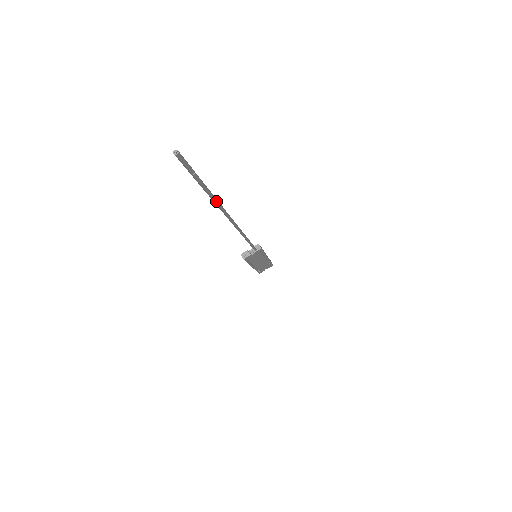
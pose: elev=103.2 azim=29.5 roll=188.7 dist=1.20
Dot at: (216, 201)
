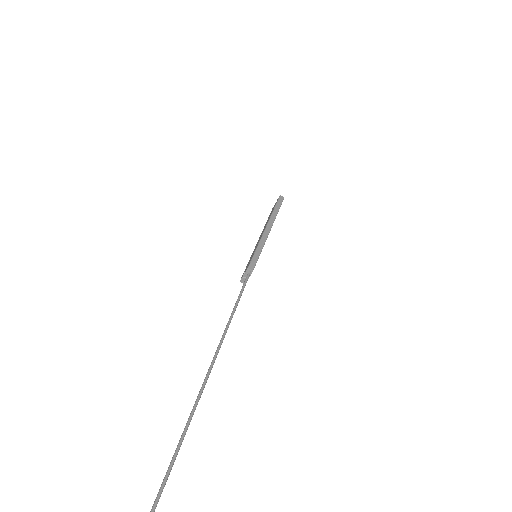
Dot at: (167, 478)
